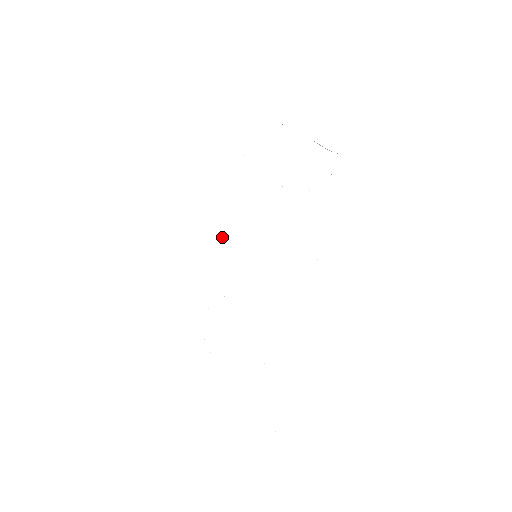
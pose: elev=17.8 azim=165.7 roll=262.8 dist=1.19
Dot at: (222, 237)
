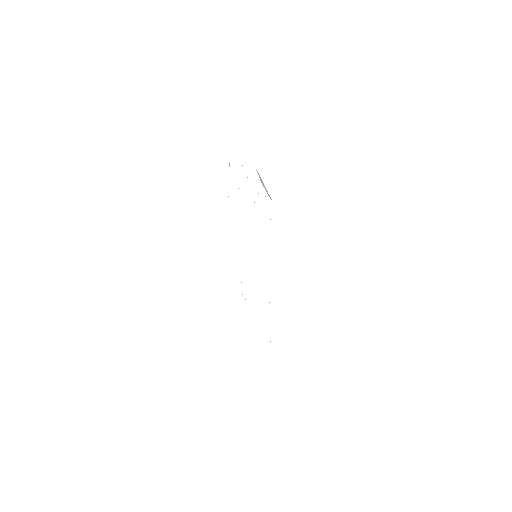
Dot at: occluded
